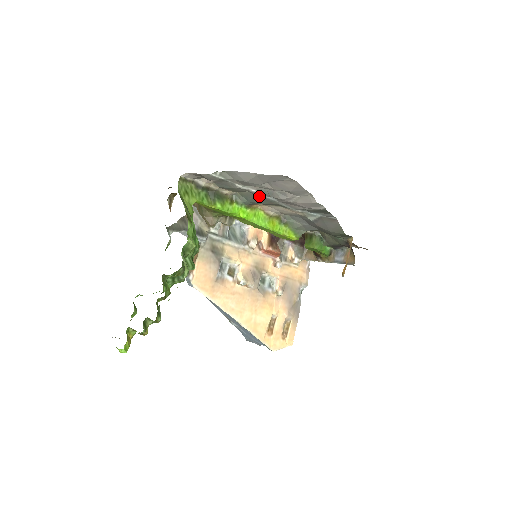
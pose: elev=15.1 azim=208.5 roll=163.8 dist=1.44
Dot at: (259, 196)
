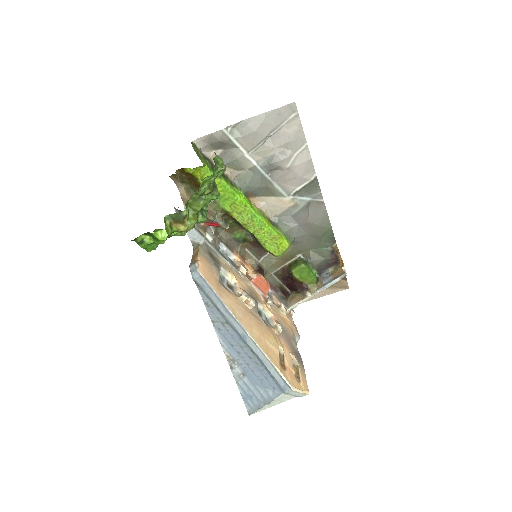
Dot at: (258, 173)
